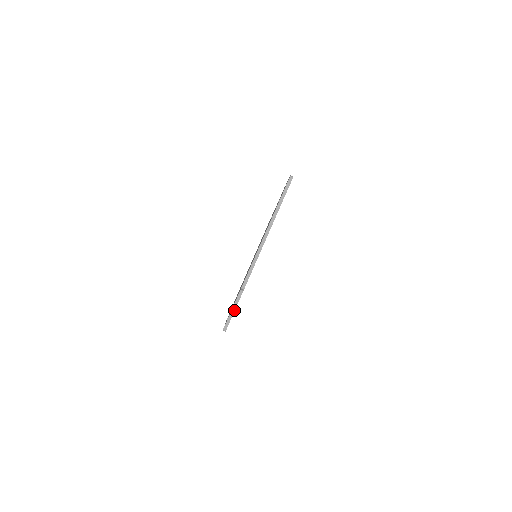
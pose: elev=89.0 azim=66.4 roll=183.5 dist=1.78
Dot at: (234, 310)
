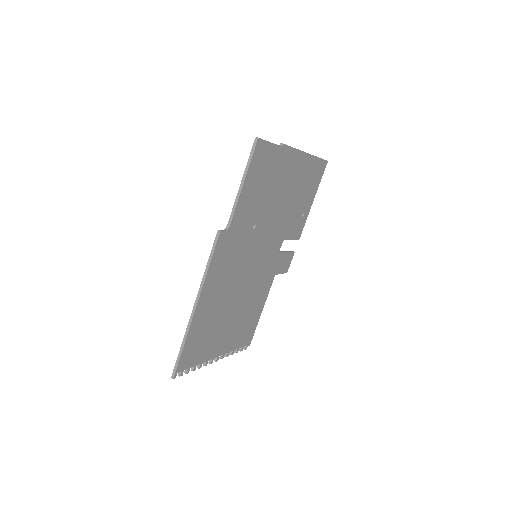
Dot at: (270, 142)
